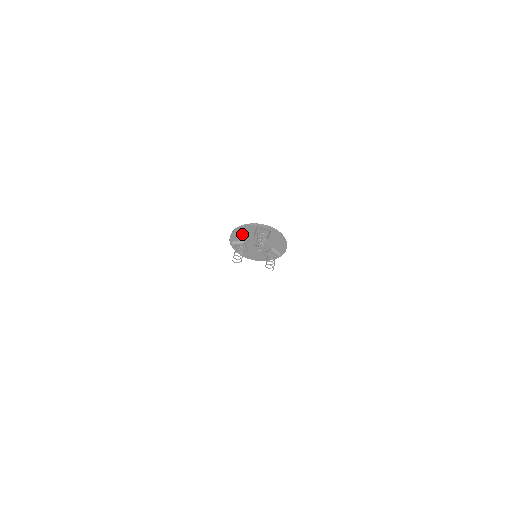
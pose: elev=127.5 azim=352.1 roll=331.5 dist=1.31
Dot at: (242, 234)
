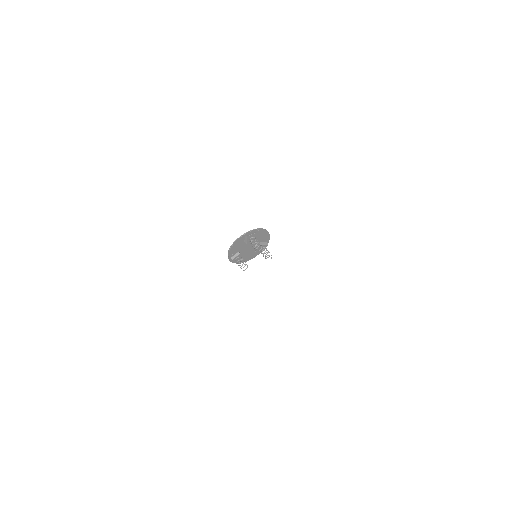
Dot at: (236, 248)
